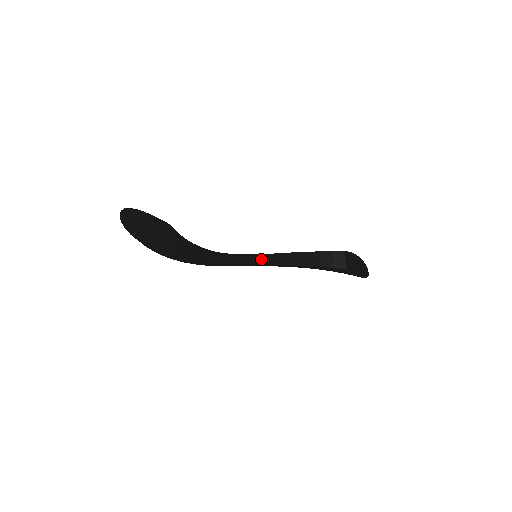
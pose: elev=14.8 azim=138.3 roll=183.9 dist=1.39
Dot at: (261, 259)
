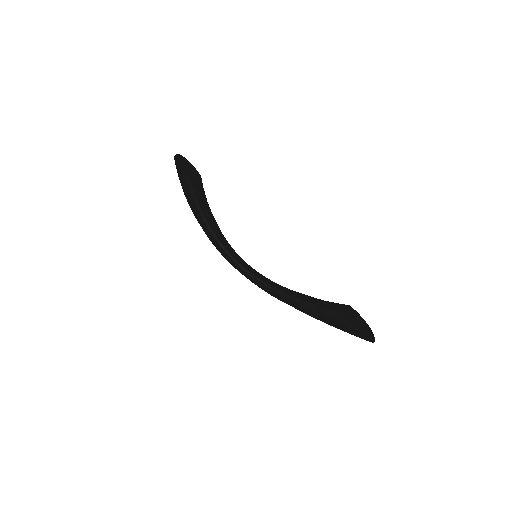
Dot at: (264, 279)
